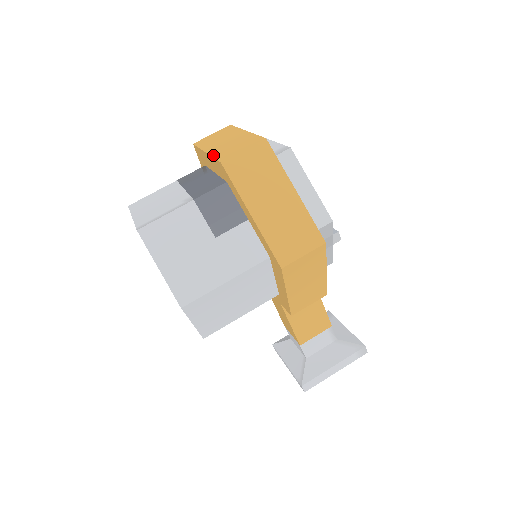
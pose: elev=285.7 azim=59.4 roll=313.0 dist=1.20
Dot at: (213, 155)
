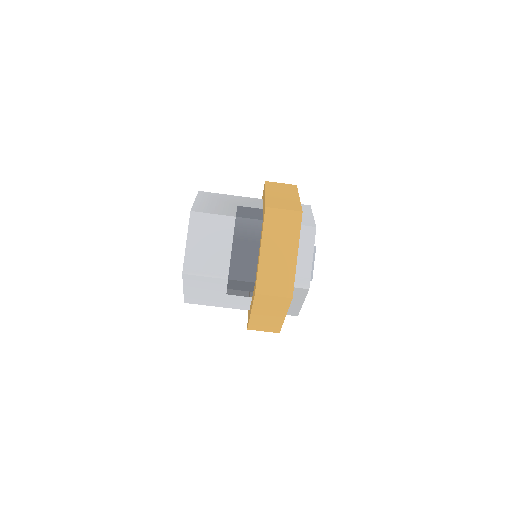
Dot at: (259, 270)
